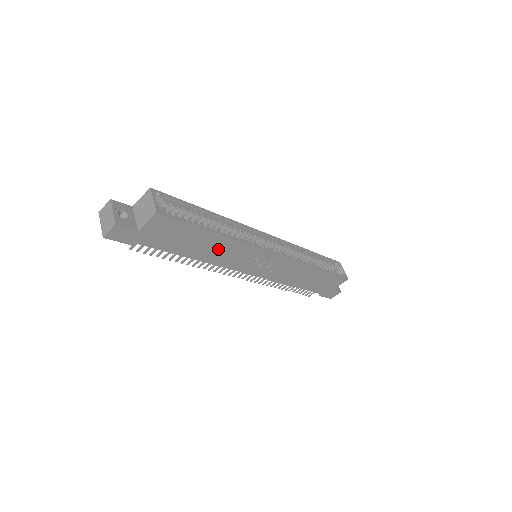
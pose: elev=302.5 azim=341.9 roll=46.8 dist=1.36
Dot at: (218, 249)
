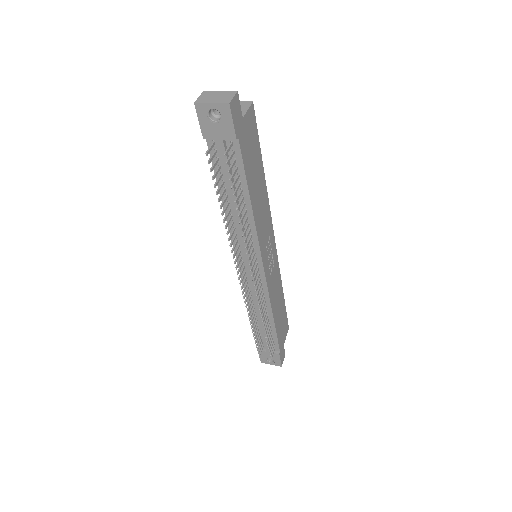
Dot at: (261, 201)
